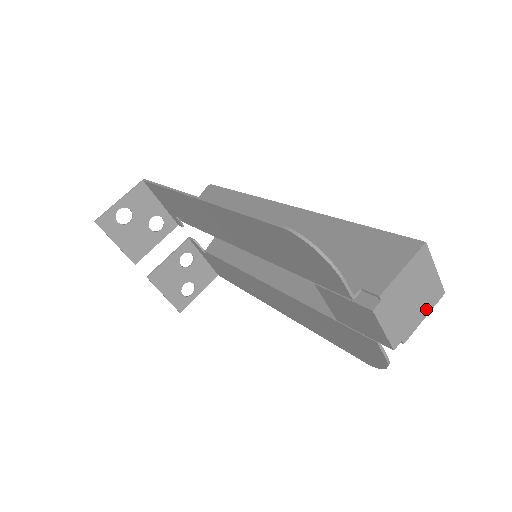
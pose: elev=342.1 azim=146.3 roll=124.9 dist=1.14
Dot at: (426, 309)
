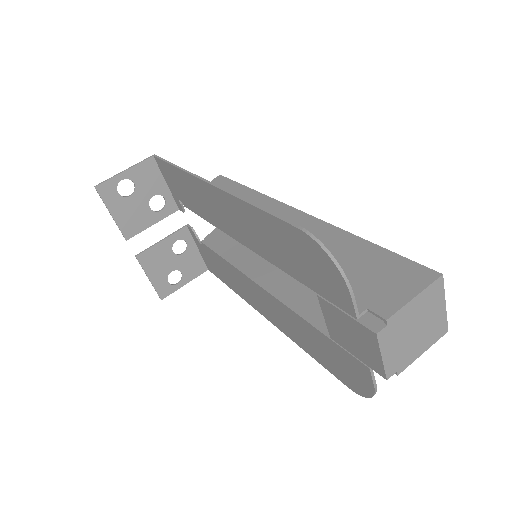
Dot at: (427, 344)
